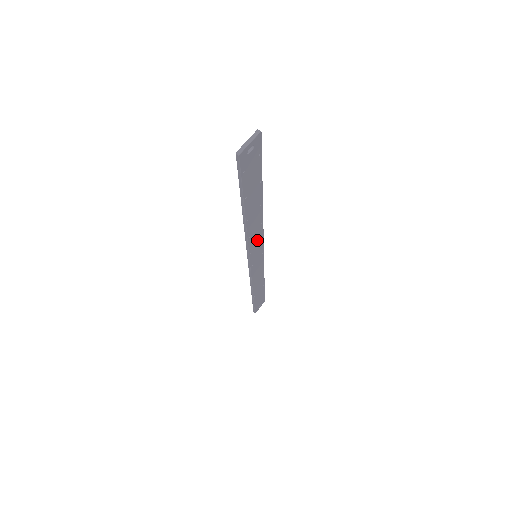
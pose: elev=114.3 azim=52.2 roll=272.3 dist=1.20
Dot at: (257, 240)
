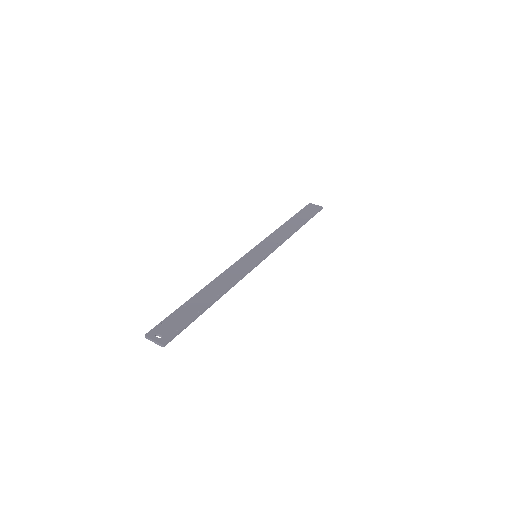
Dot at: (242, 270)
